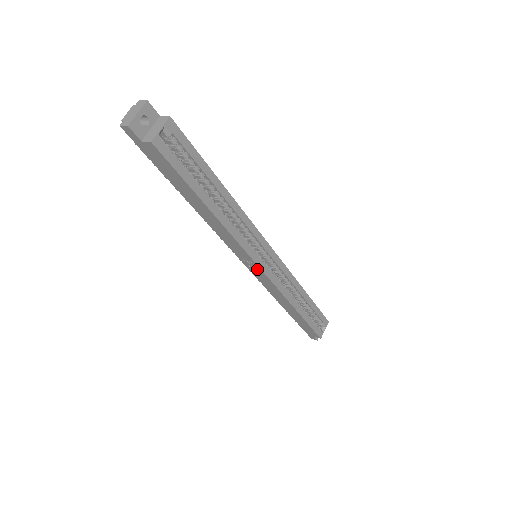
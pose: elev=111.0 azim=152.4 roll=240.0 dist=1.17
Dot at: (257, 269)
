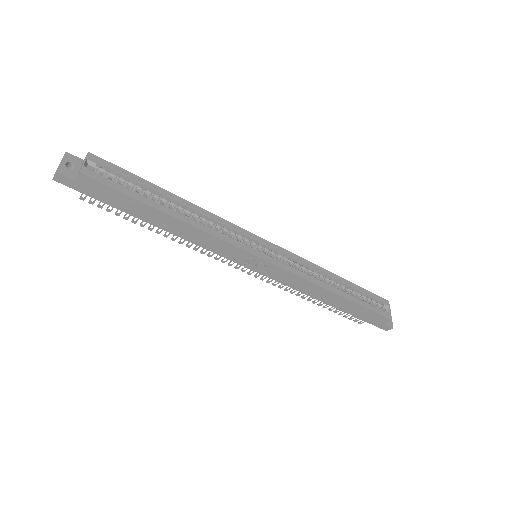
Dot at: (262, 264)
